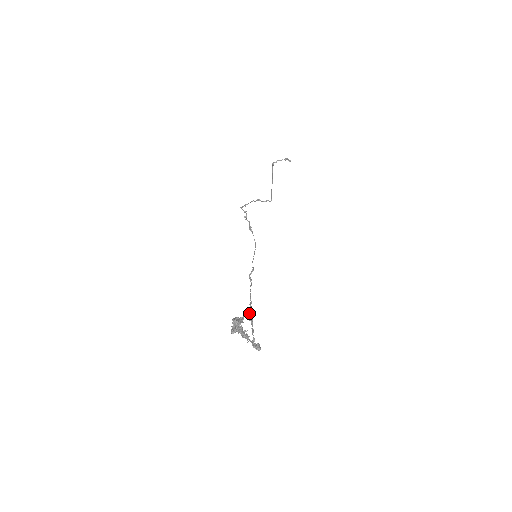
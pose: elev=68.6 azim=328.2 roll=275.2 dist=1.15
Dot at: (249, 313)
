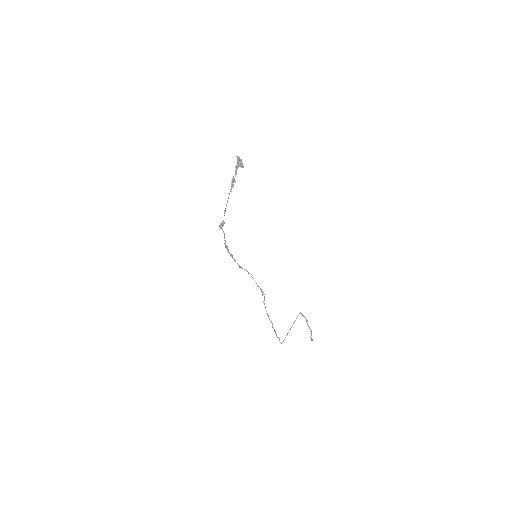
Dot at: (227, 248)
